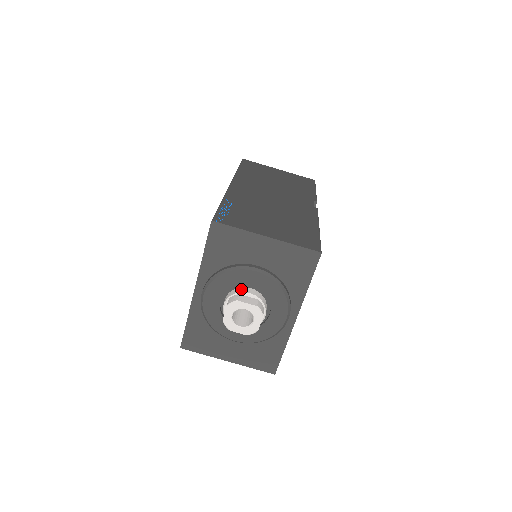
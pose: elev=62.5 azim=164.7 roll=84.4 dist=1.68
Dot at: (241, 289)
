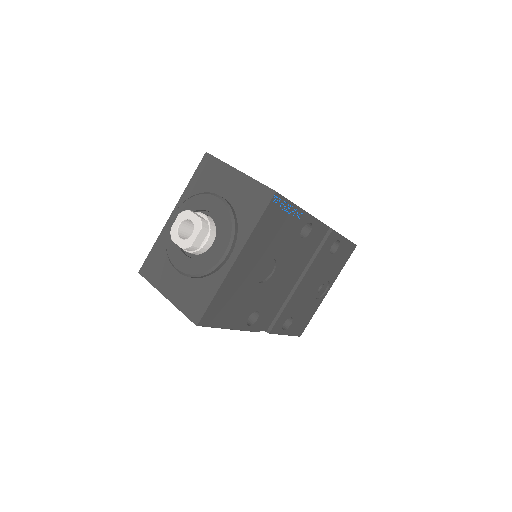
Dot at: occluded
